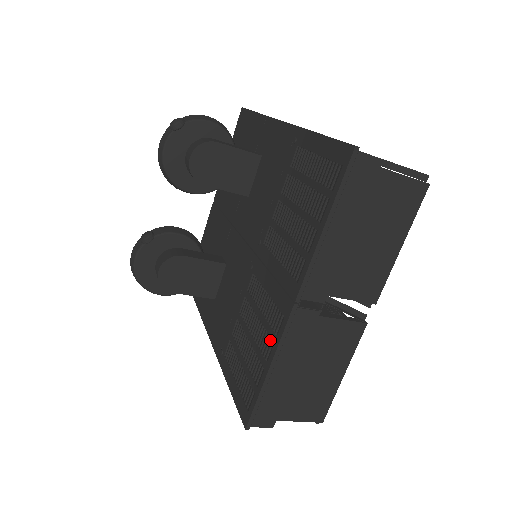
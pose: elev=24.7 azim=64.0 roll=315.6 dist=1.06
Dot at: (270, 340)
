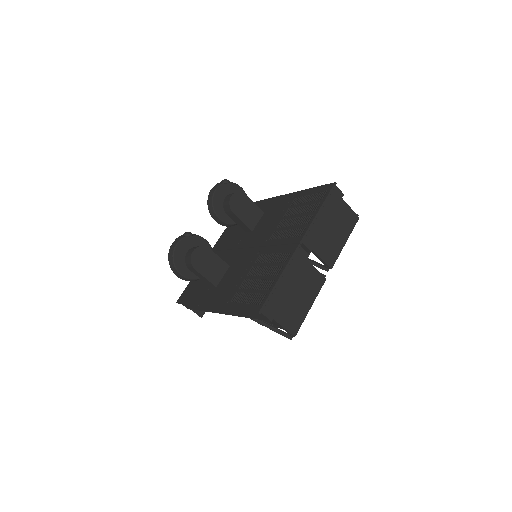
Dot at: (279, 267)
